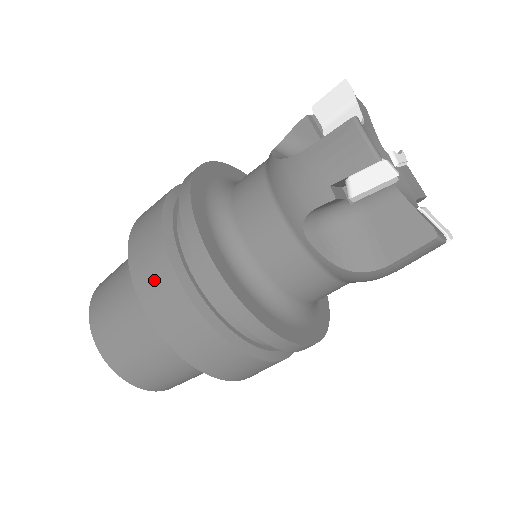
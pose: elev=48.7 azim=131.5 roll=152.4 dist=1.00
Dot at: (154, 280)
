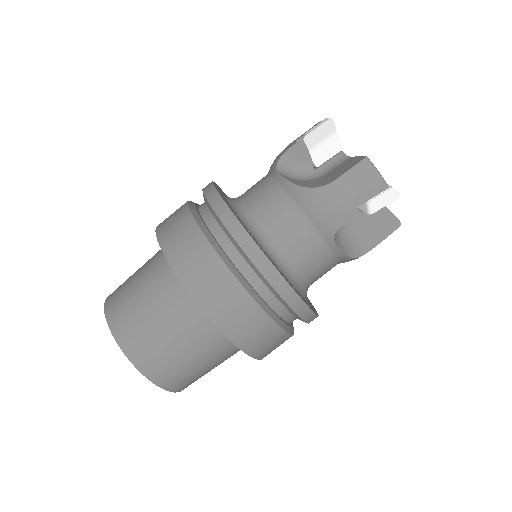
Dot at: (226, 303)
